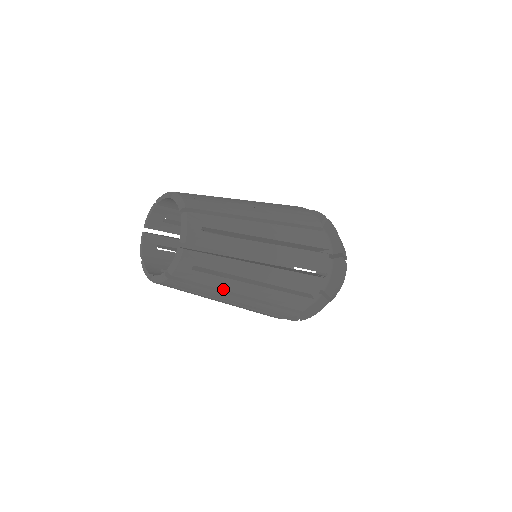
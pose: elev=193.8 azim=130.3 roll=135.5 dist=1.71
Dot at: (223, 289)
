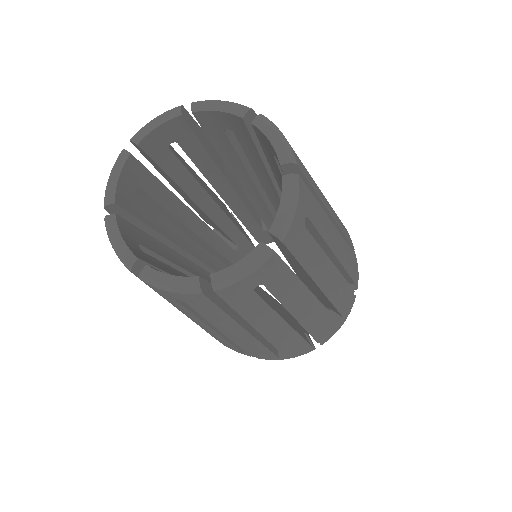
Dot at: (250, 322)
